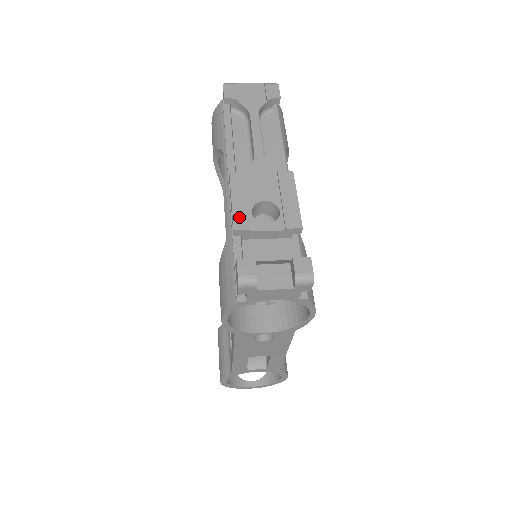
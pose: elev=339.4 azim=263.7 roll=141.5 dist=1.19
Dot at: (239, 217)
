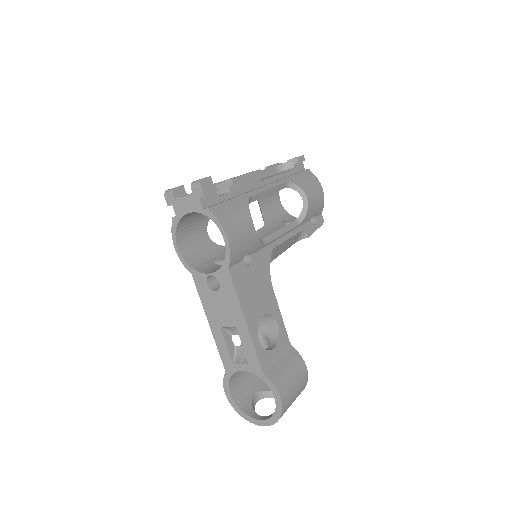
Dot at: occluded
